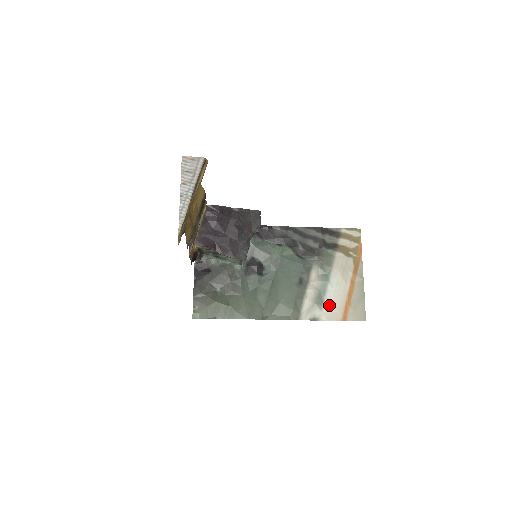
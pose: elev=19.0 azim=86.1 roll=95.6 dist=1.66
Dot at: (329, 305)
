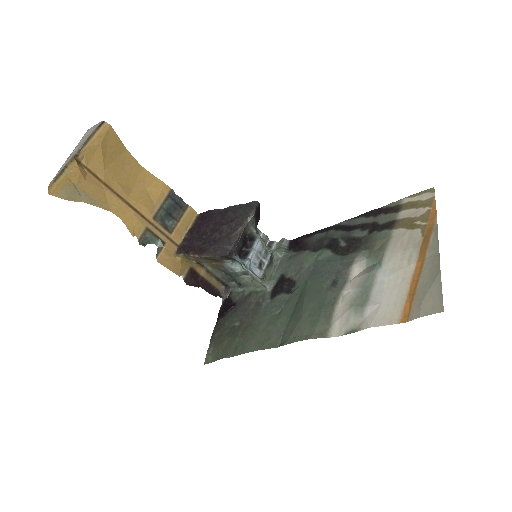
Dot at: (376, 303)
